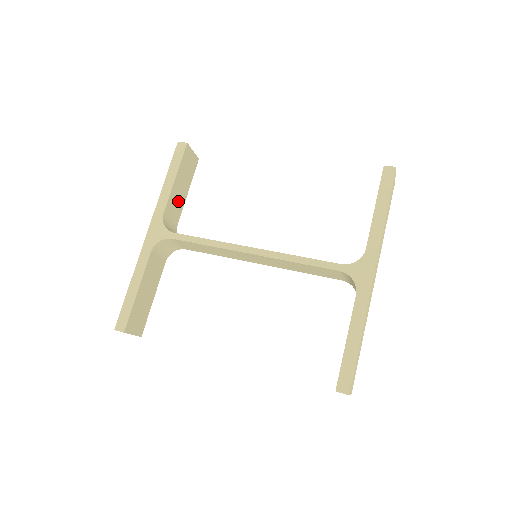
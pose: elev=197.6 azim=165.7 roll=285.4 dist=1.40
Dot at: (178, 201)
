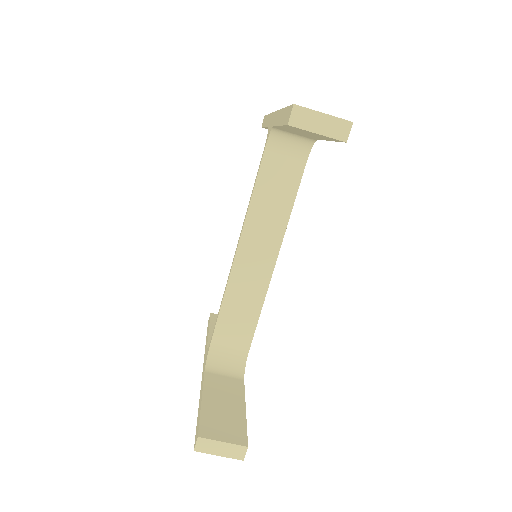
Dot at: occluded
